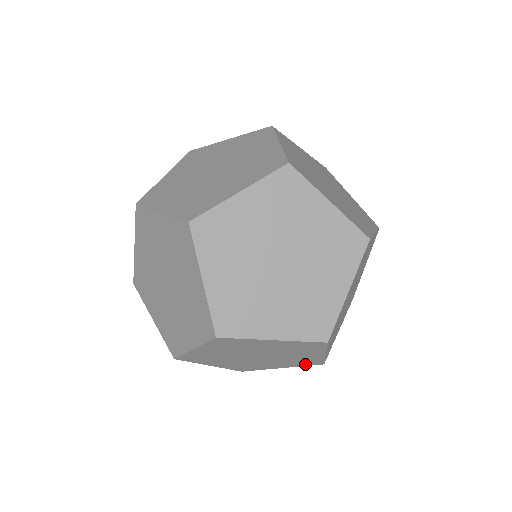
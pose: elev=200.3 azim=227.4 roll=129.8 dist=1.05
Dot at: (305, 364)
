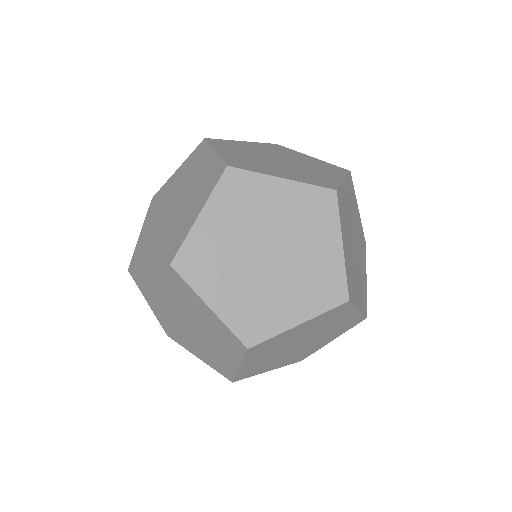
Dot at: occluded
